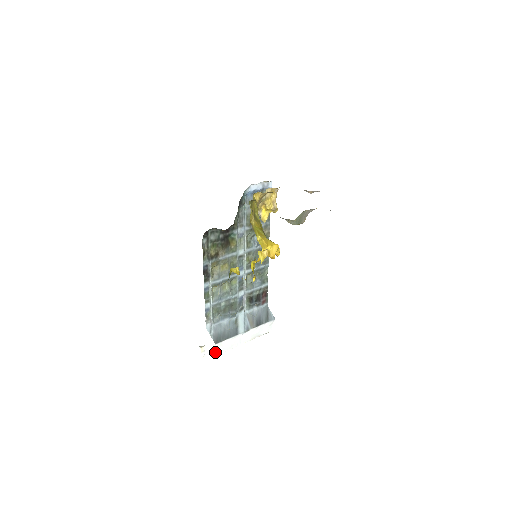
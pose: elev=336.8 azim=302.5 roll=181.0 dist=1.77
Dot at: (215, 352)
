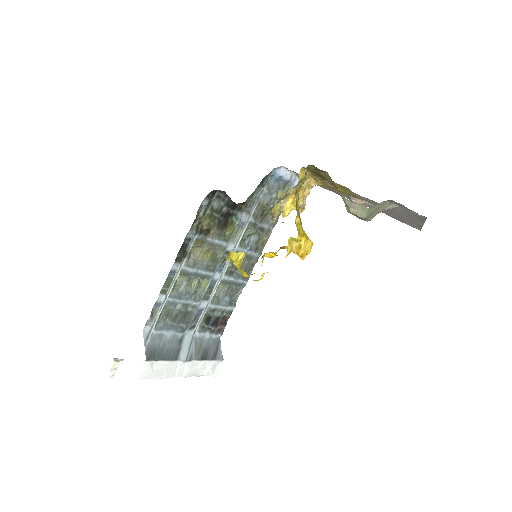
Dot at: occluded
